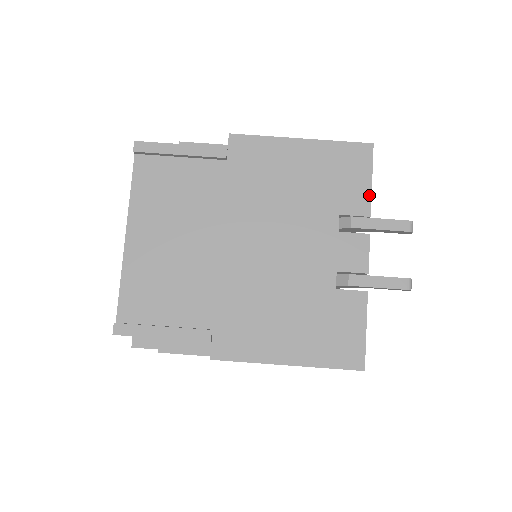
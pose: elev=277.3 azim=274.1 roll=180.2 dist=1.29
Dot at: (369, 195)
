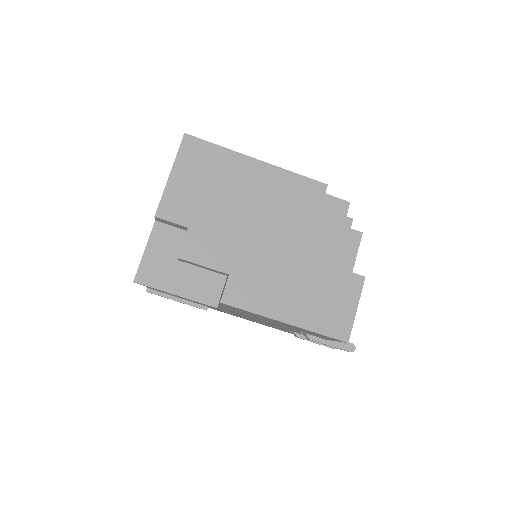
Dot at: occluded
